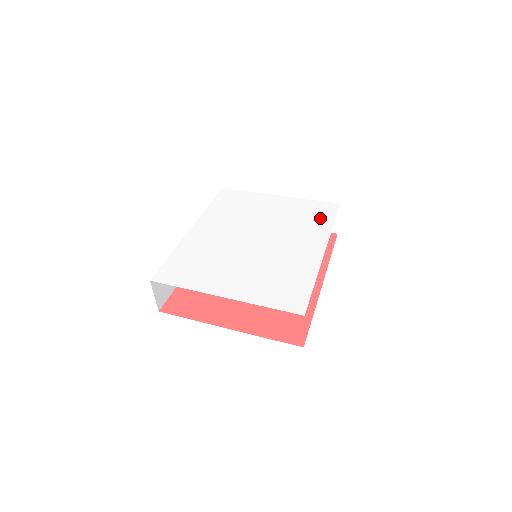
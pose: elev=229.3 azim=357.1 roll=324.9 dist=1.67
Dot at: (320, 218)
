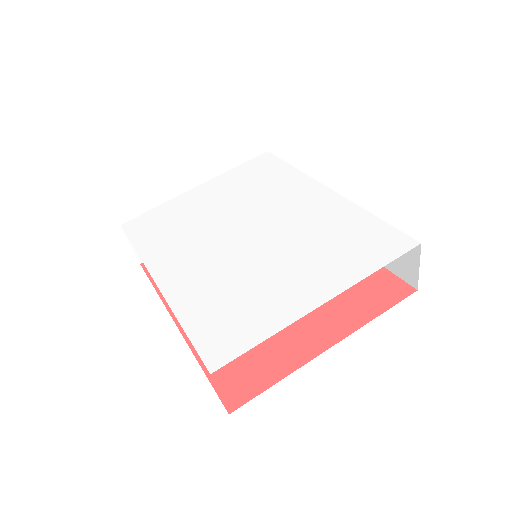
Dot at: (273, 172)
